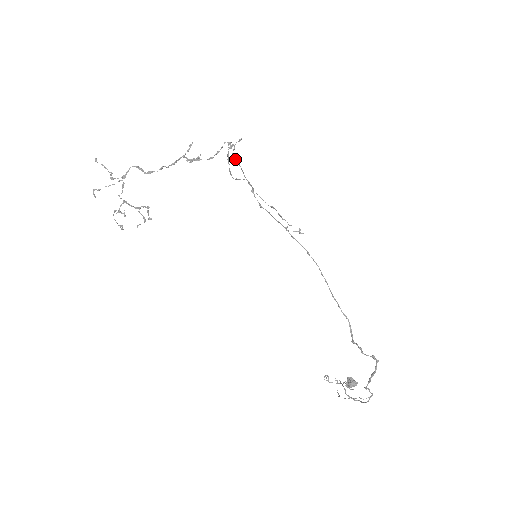
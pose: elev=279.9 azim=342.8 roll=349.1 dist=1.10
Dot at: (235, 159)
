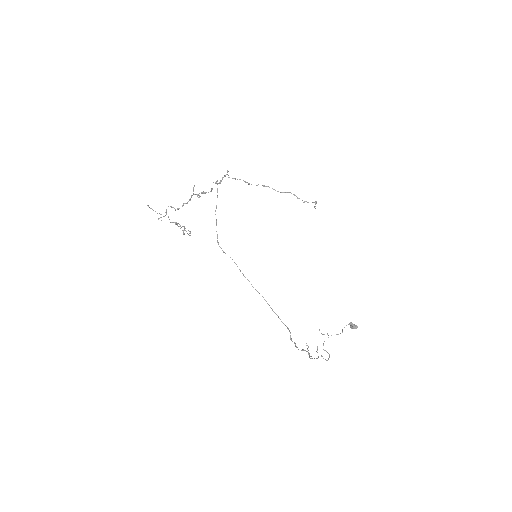
Dot at: occluded
